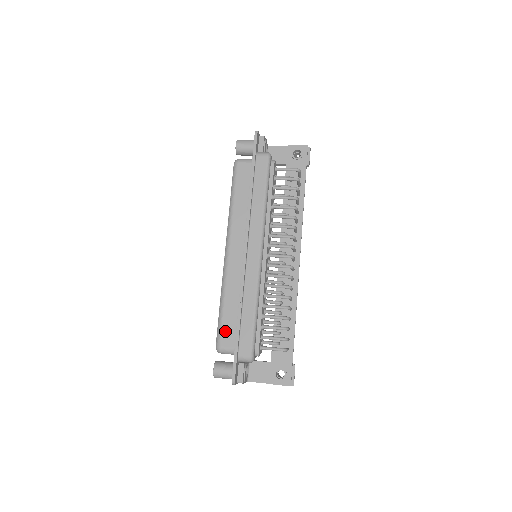
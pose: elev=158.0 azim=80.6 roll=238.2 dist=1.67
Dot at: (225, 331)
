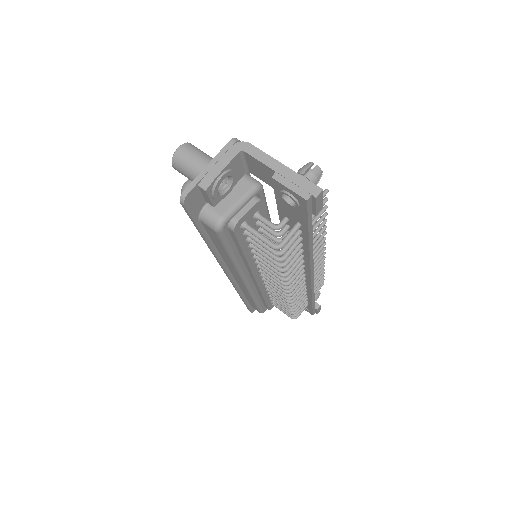
Dot at: occluded
